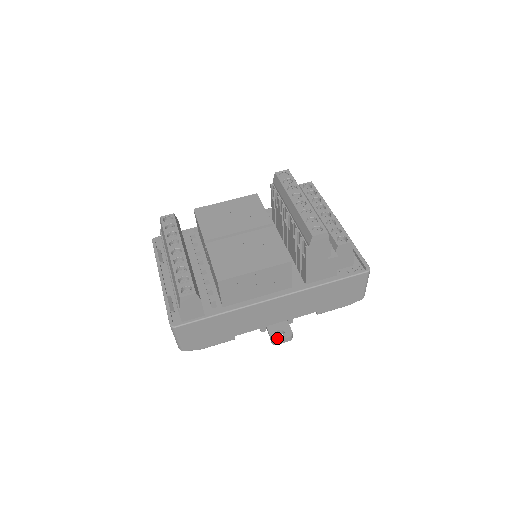
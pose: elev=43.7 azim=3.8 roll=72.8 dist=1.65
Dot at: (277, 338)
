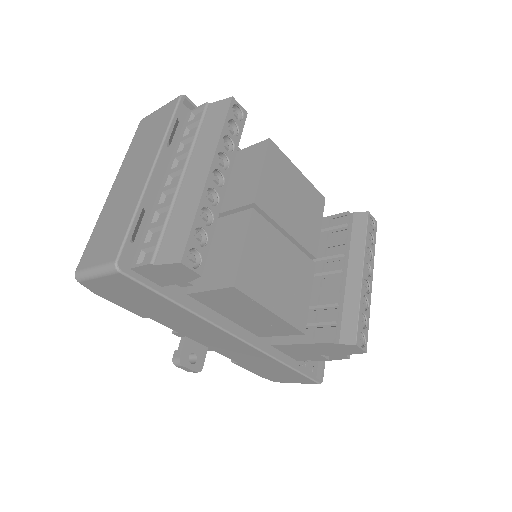
Dot at: (185, 363)
